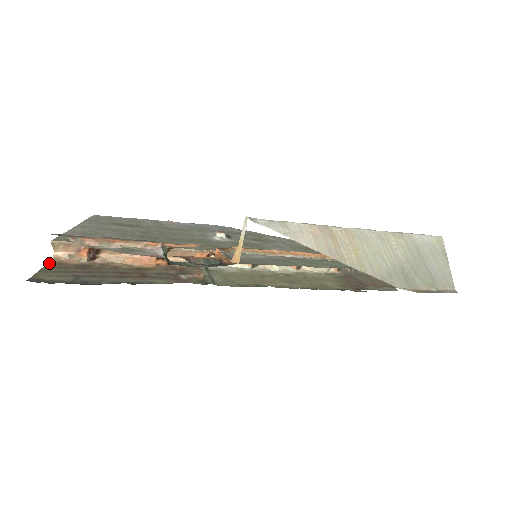
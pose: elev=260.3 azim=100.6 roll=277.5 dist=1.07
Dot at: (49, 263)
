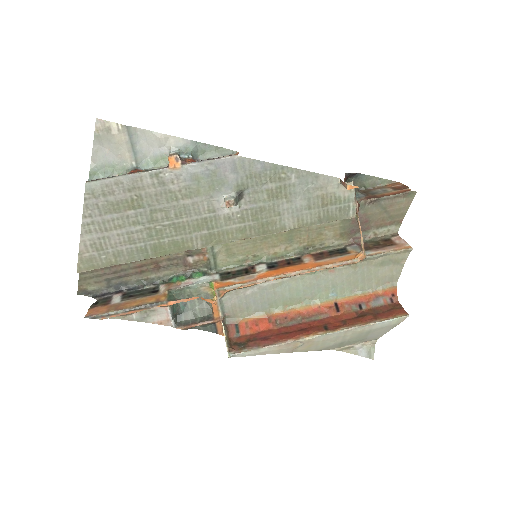
Dot at: occluded
